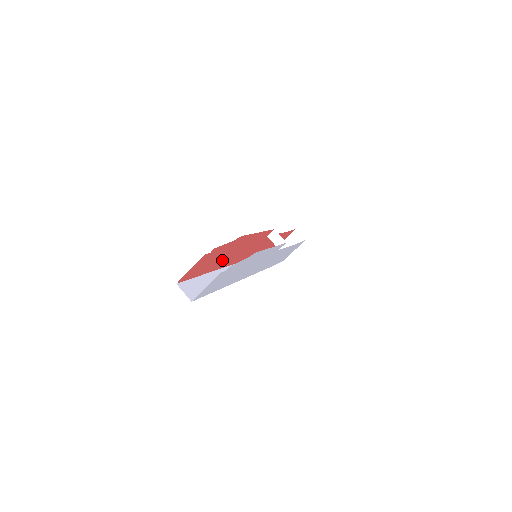
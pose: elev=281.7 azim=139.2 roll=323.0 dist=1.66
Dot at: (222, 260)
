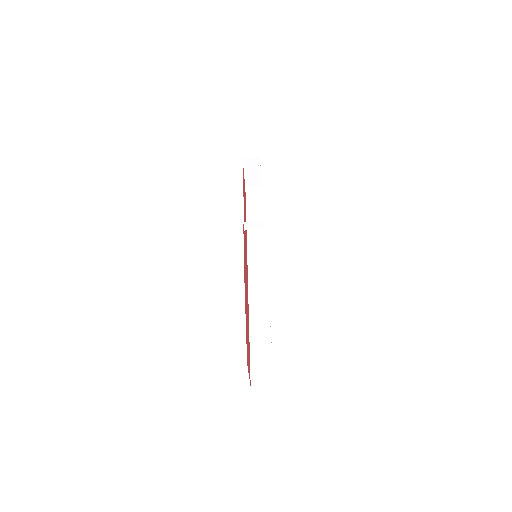
Dot at: (247, 311)
